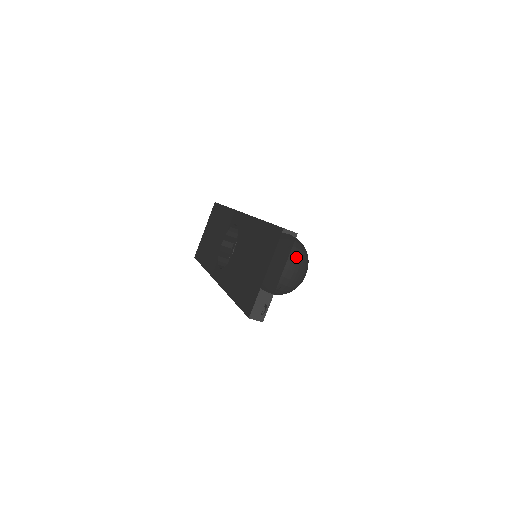
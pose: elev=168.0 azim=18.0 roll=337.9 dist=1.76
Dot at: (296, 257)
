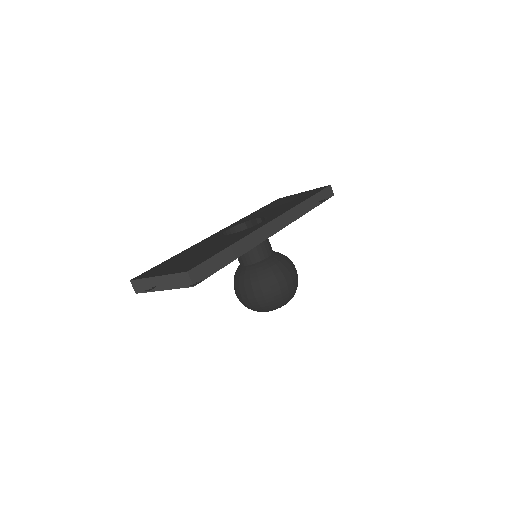
Dot at: (261, 294)
